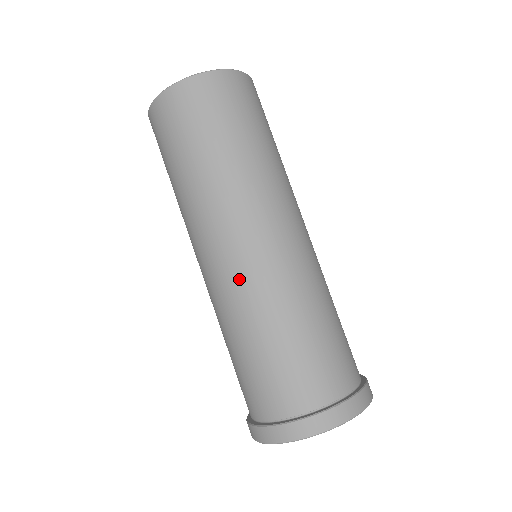
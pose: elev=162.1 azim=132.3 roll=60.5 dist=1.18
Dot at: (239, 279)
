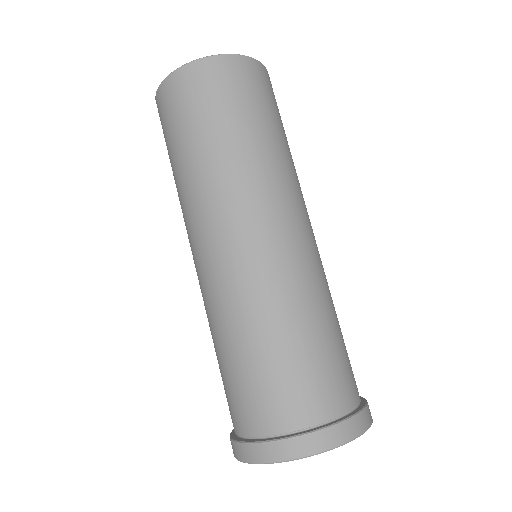
Dot at: (285, 262)
